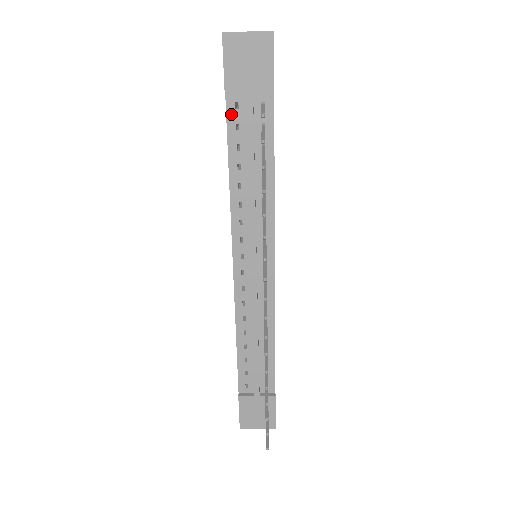
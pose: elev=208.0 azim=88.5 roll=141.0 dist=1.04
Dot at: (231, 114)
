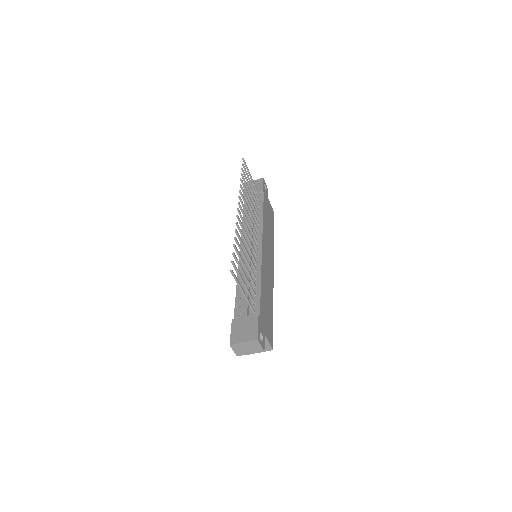
Dot at: (246, 202)
